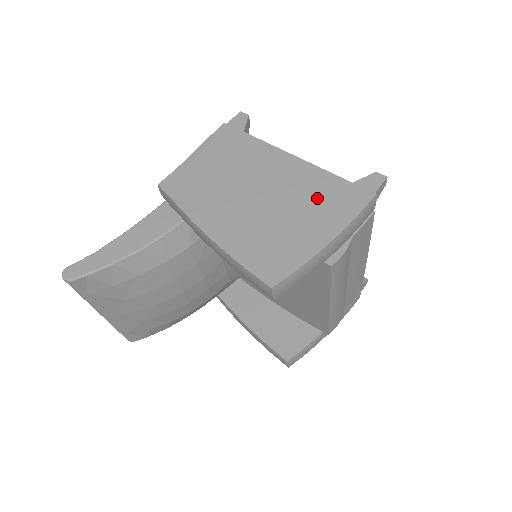
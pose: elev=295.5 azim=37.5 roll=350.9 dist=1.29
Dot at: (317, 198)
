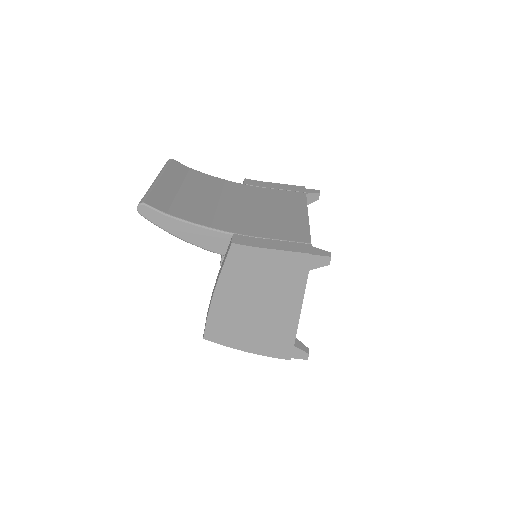
Dot at: (273, 336)
